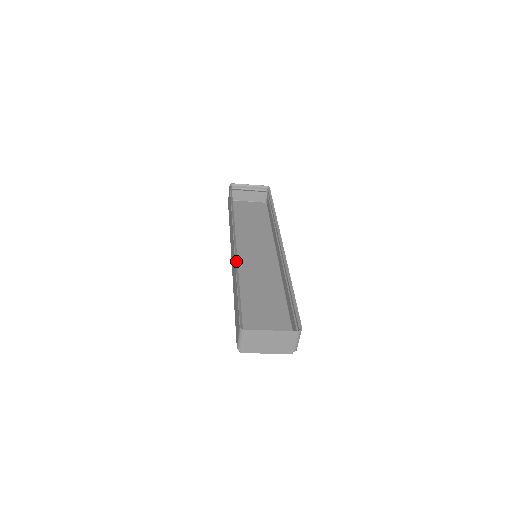
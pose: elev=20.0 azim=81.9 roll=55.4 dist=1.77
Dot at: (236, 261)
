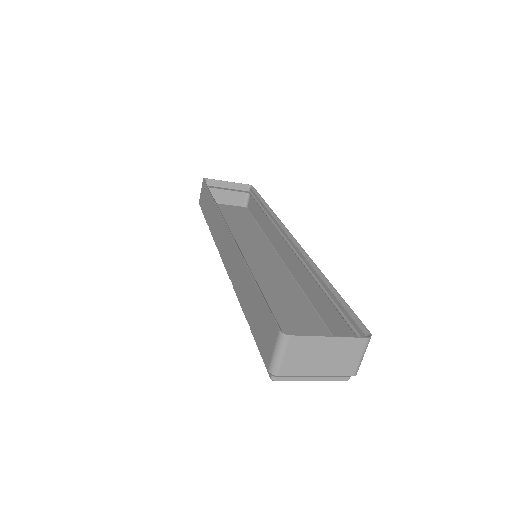
Dot at: (241, 252)
